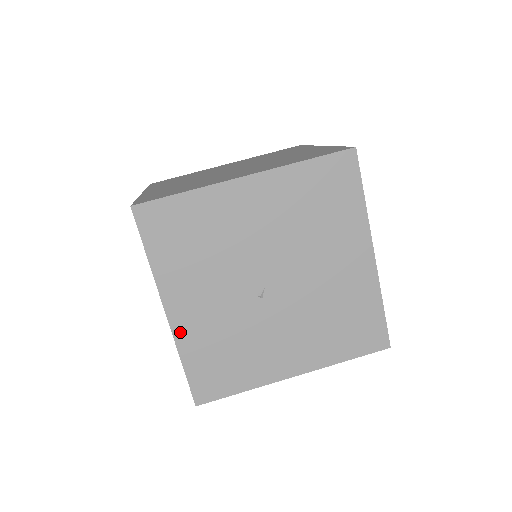
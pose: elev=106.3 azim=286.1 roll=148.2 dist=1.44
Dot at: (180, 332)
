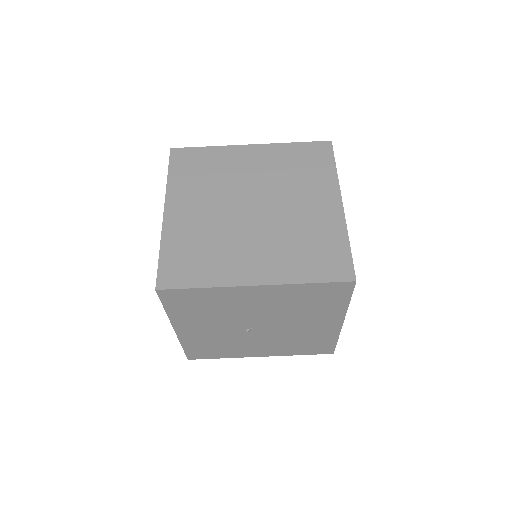
Dot at: (183, 337)
